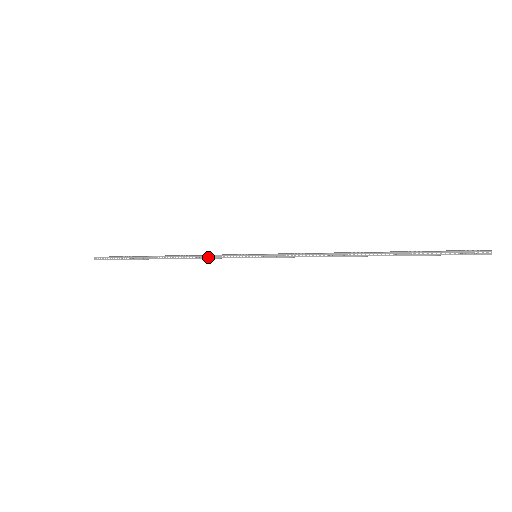
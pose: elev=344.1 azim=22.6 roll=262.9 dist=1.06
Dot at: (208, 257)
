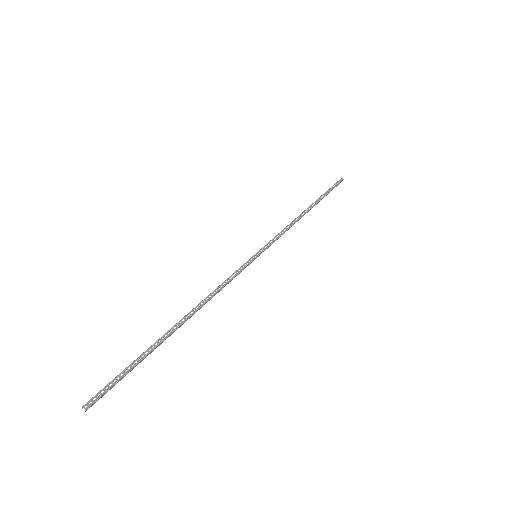
Dot at: (222, 287)
